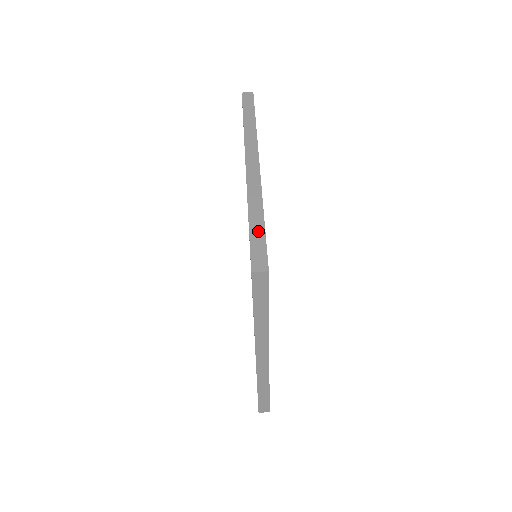
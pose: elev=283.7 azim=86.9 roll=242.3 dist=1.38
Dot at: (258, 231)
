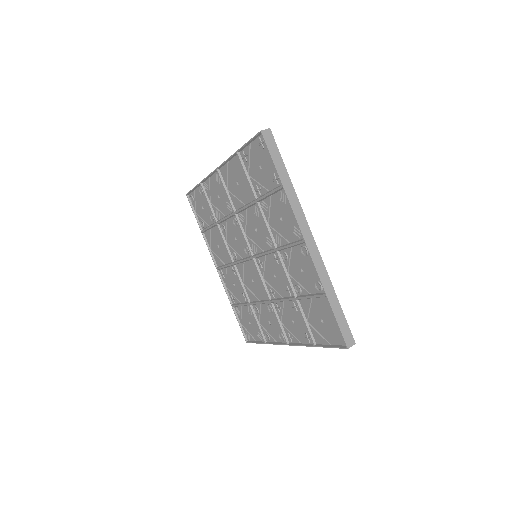
Dot at: occluded
